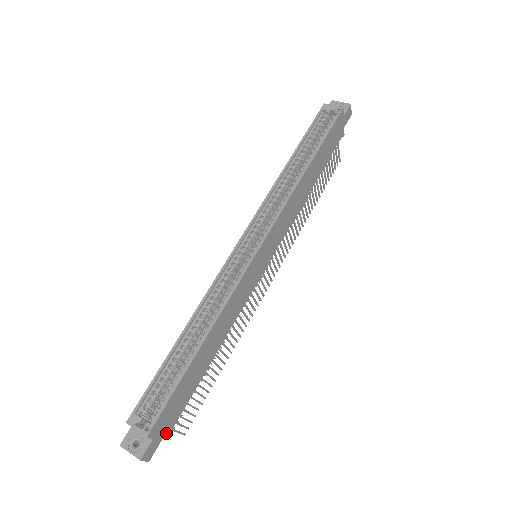
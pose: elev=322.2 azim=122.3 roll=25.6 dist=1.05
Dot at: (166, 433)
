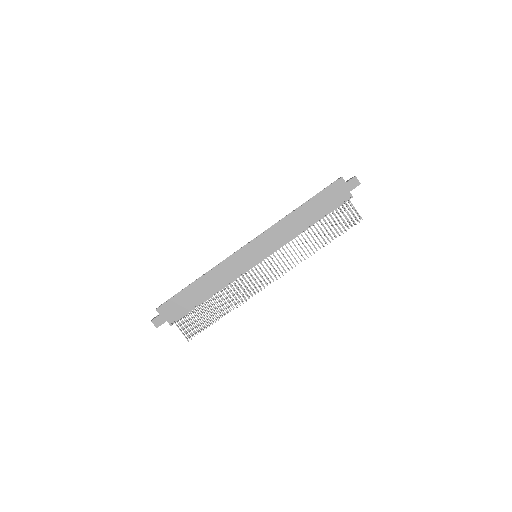
Dot at: (169, 320)
